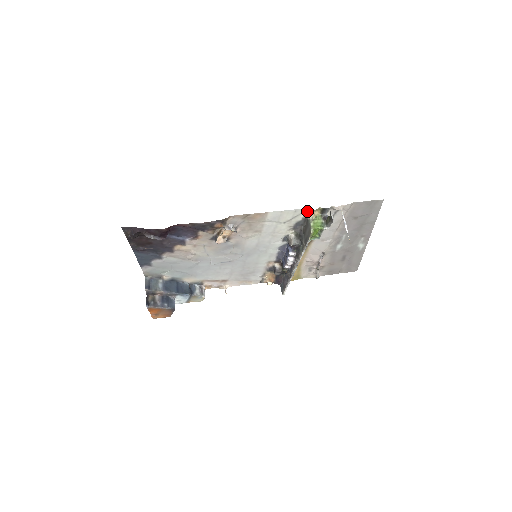
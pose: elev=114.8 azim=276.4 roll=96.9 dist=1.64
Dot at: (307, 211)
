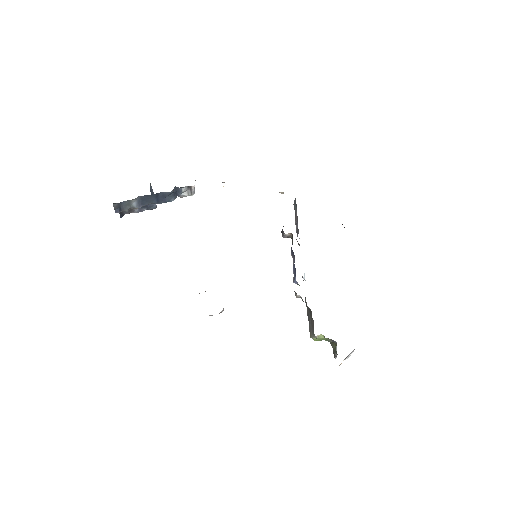
Dot at: occluded
